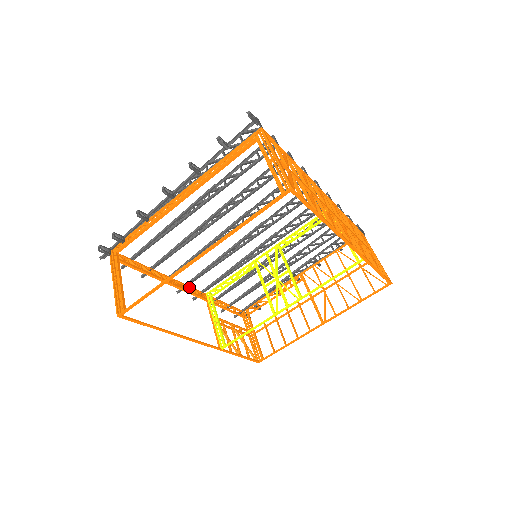
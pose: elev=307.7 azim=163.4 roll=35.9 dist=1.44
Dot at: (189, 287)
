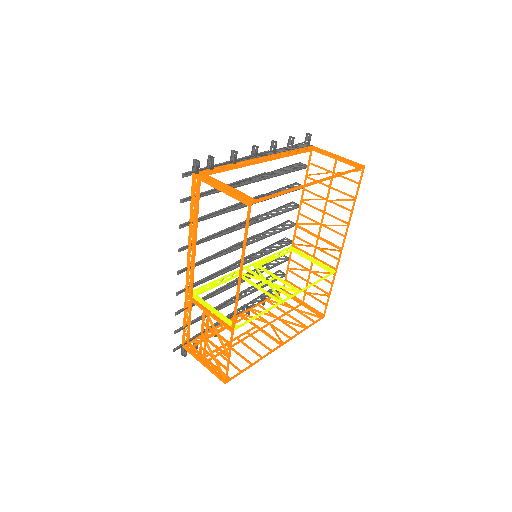
Dot at: (186, 273)
